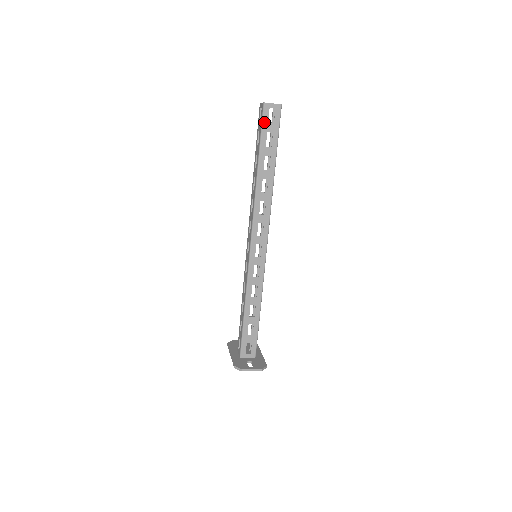
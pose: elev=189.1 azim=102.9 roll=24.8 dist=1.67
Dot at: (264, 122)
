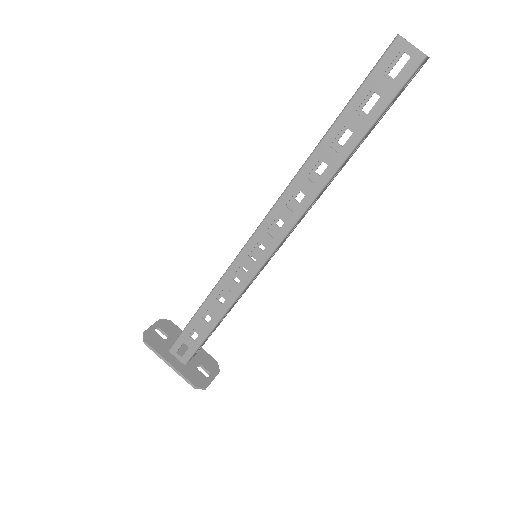
Dot at: (402, 88)
